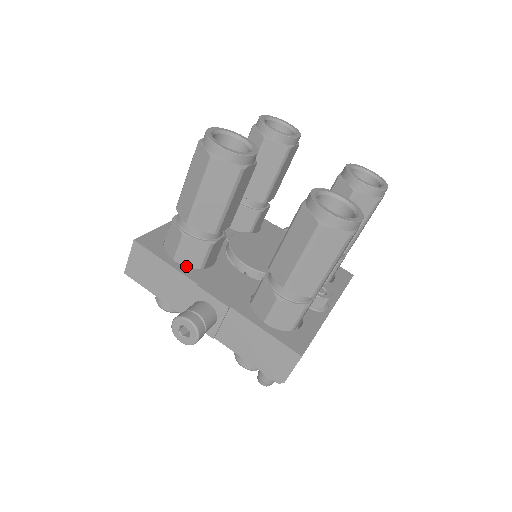
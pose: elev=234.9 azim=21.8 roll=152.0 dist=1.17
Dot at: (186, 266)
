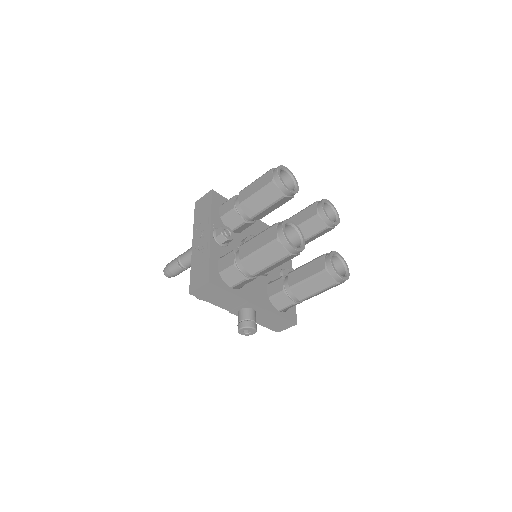
Dot at: occluded
